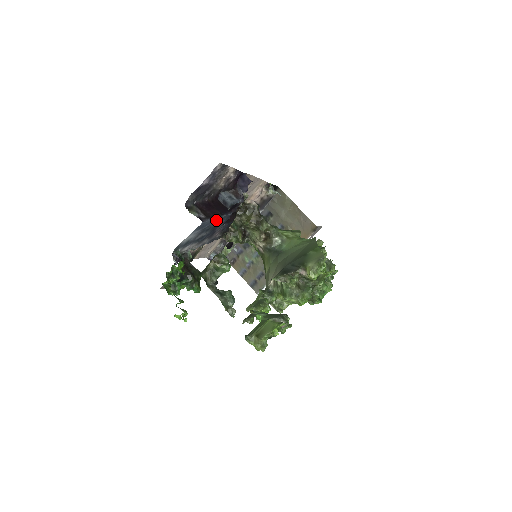
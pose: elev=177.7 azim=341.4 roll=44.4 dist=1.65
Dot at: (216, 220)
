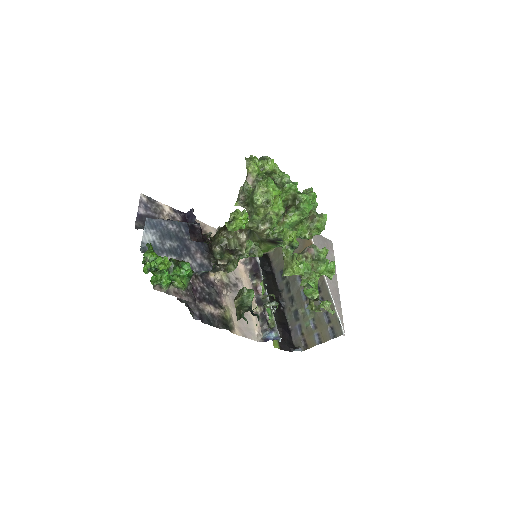
Dot at: (168, 224)
